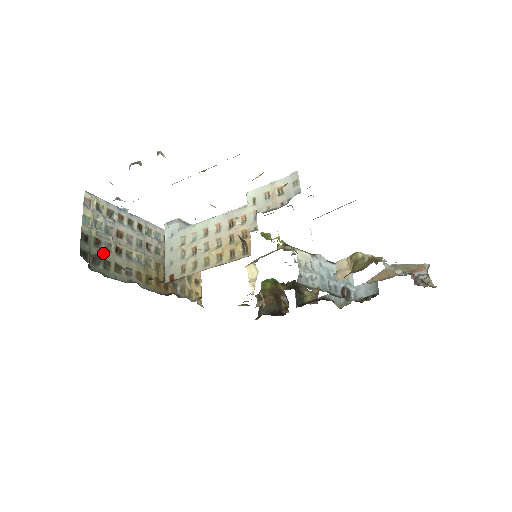
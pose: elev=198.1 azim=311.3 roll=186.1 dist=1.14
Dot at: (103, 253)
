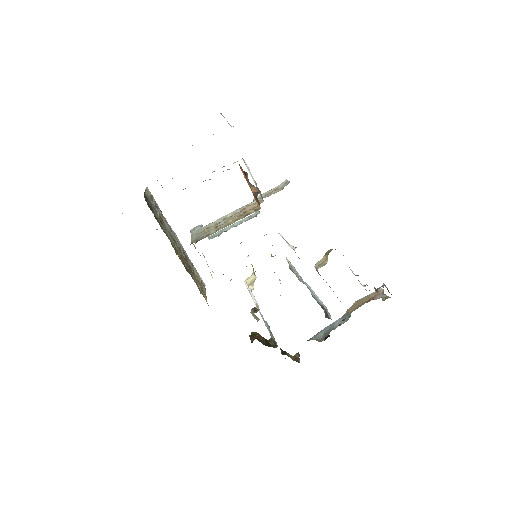
Dot at: (154, 211)
